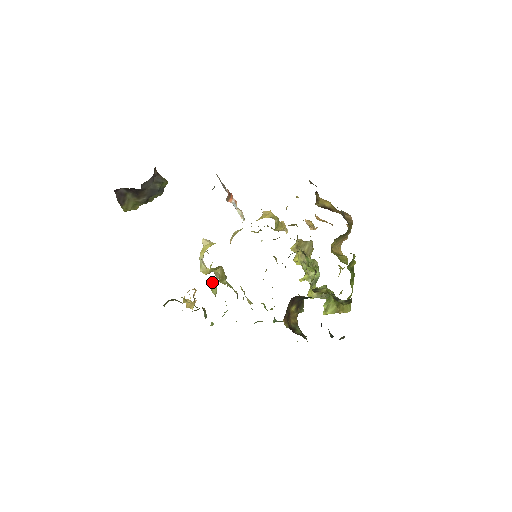
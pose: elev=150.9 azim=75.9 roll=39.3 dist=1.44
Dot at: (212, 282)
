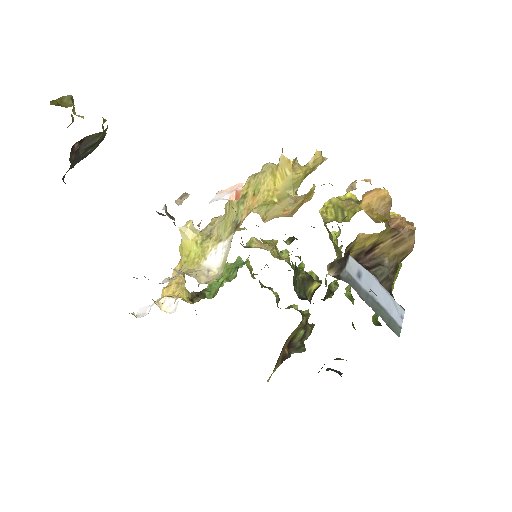
Dot at: occluded
